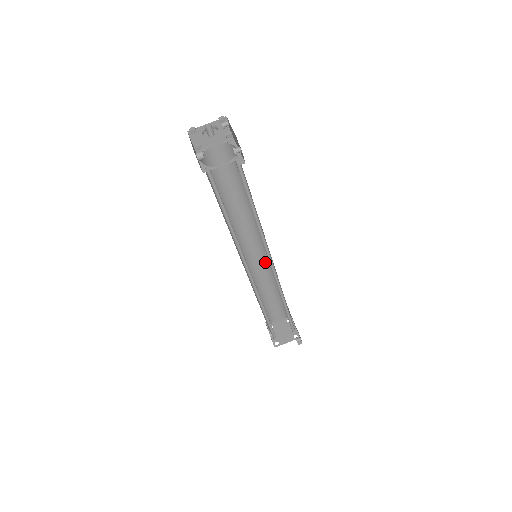
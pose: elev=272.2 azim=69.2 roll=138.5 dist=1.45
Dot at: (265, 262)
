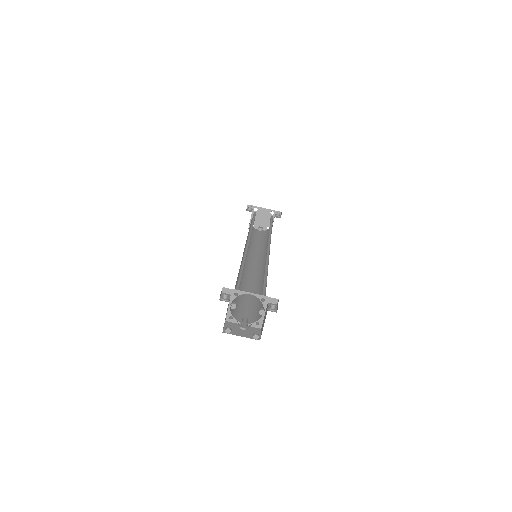
Dot at: occluded
